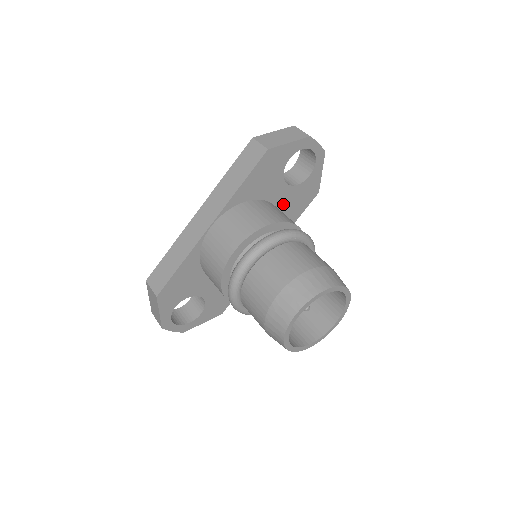
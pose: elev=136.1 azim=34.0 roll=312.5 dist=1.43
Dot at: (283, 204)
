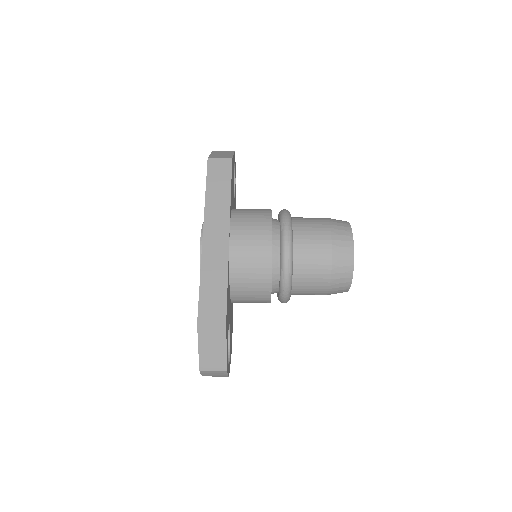
Dot at: occluded
